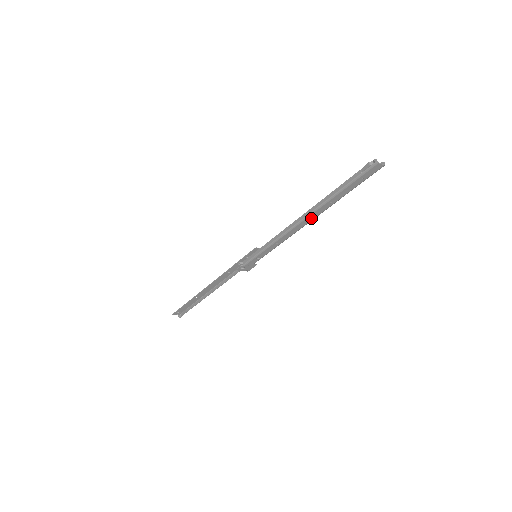
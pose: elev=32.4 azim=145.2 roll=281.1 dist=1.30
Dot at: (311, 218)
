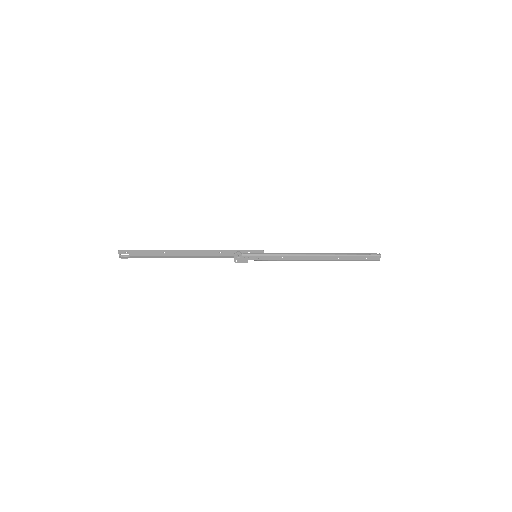
Dot at: (319, 258)
